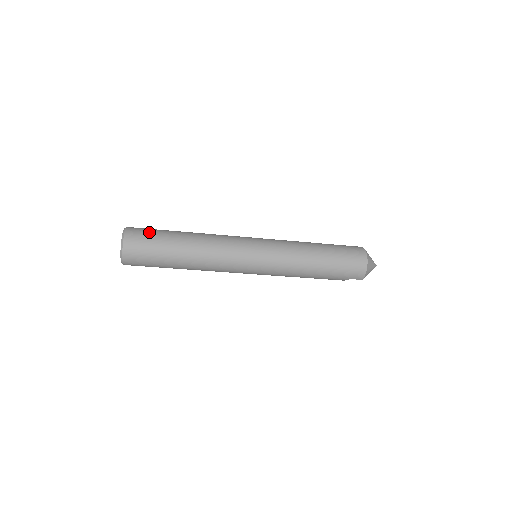
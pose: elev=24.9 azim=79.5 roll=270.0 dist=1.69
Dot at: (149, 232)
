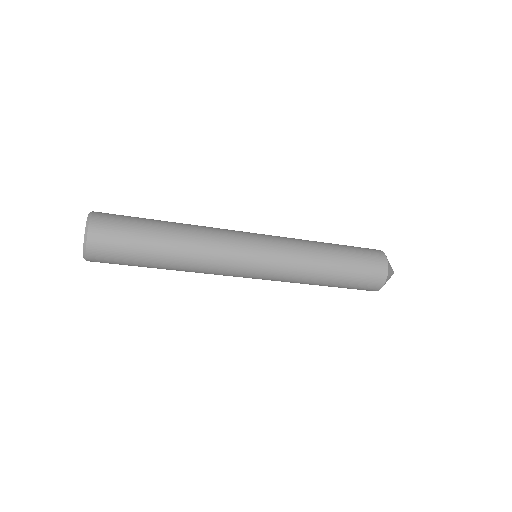
Dot at: (121, 229)
